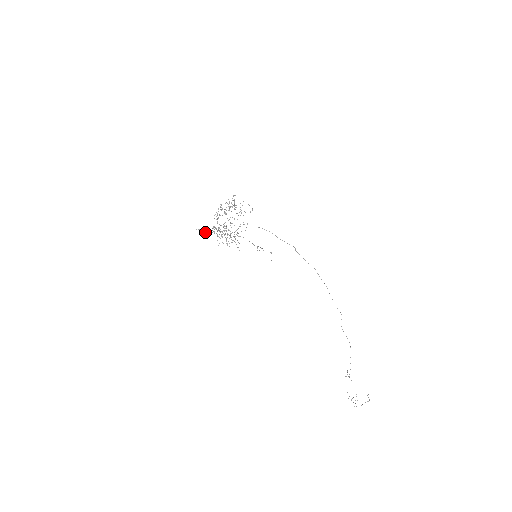
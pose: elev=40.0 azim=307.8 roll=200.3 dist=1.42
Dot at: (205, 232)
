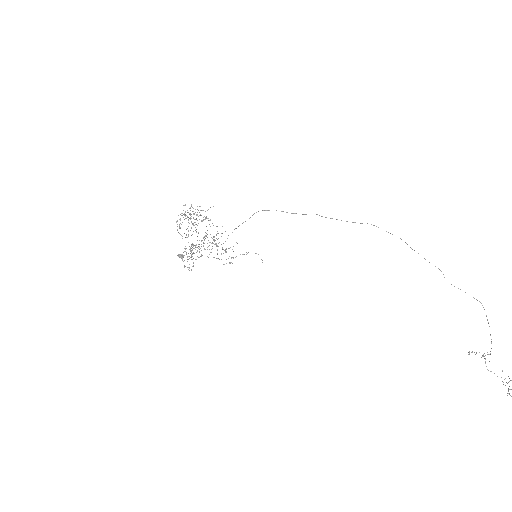
Dot at: (182, 258)
